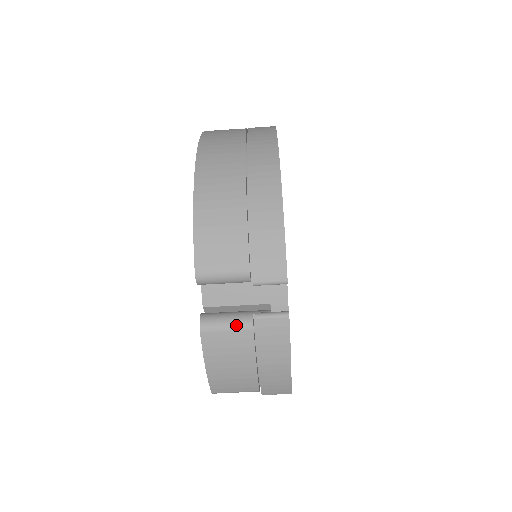
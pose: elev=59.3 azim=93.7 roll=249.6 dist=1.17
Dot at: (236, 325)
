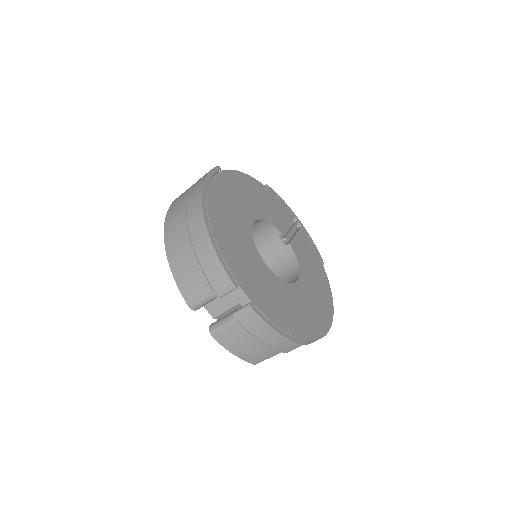
Dot at: (227, 324)
